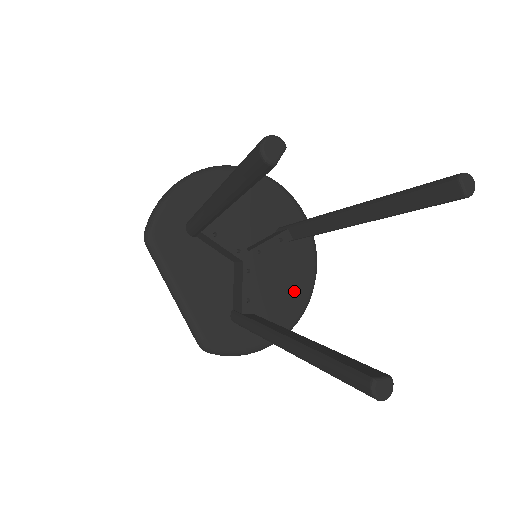
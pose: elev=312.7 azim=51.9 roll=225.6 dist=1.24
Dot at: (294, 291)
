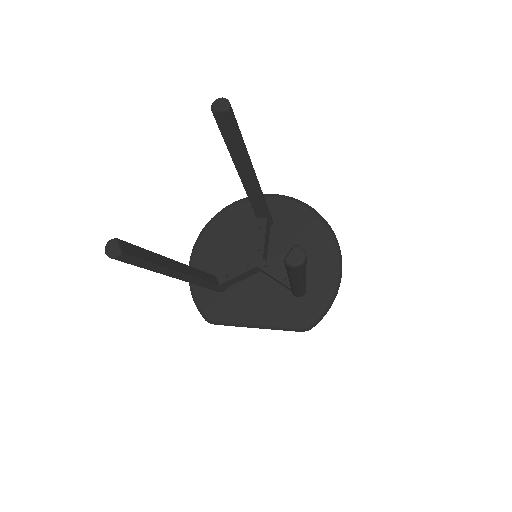
Dot at: (312, 236)
